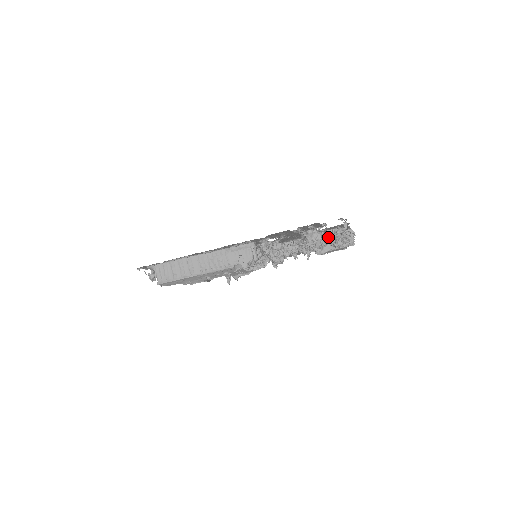
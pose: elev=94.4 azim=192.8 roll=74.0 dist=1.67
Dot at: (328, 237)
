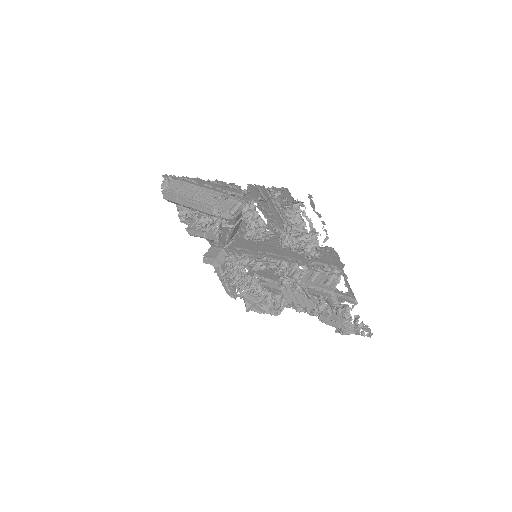
Dot at: (322, 276)
